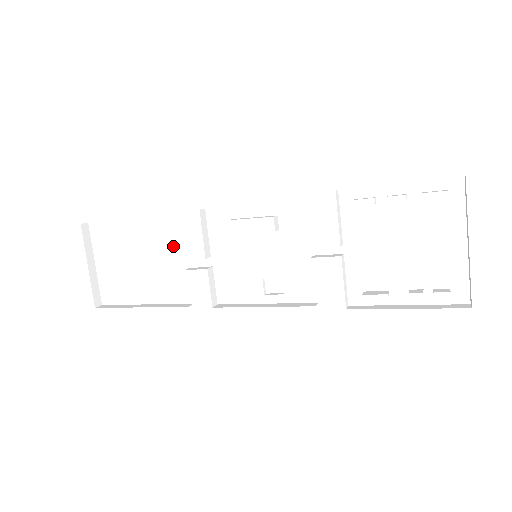
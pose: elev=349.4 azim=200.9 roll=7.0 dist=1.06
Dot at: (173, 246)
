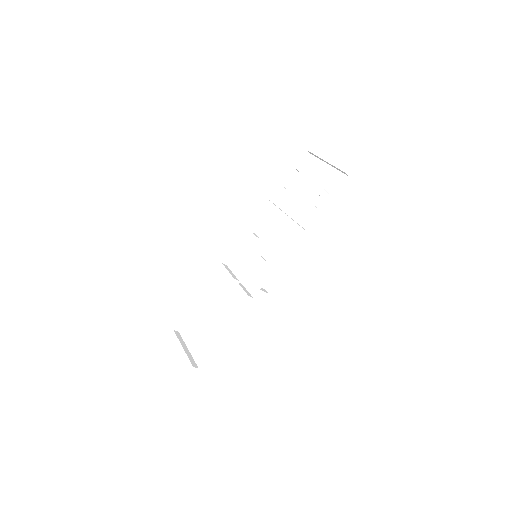
Dot at: (221, 296)
